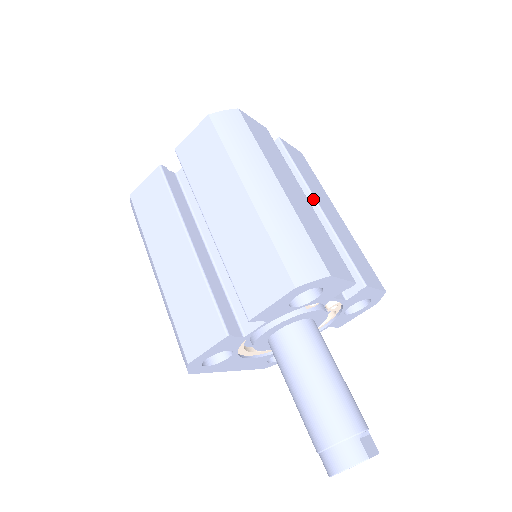
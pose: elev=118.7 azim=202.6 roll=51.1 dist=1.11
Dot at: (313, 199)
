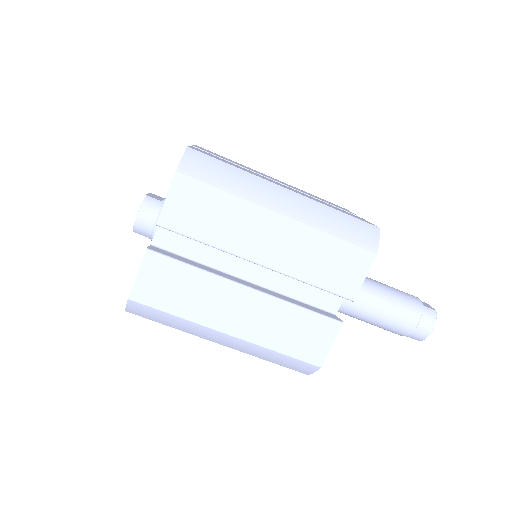
Dot at: occluded
